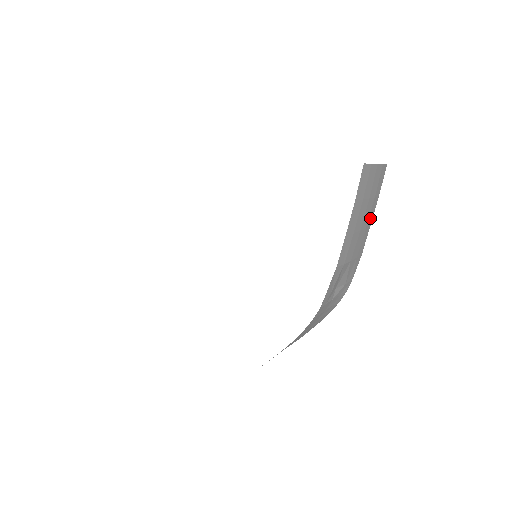
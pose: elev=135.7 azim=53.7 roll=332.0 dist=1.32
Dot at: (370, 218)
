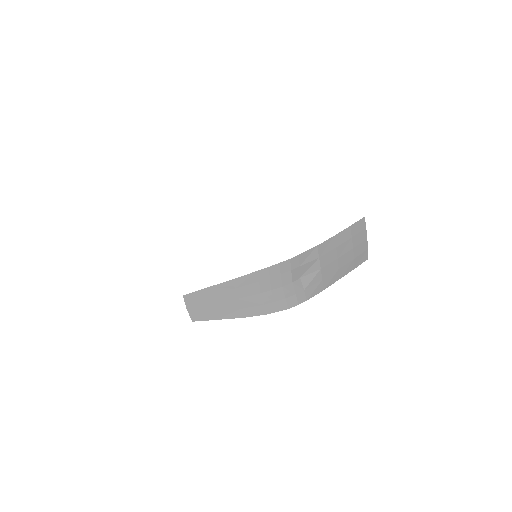
Dot at: (344, 270)
